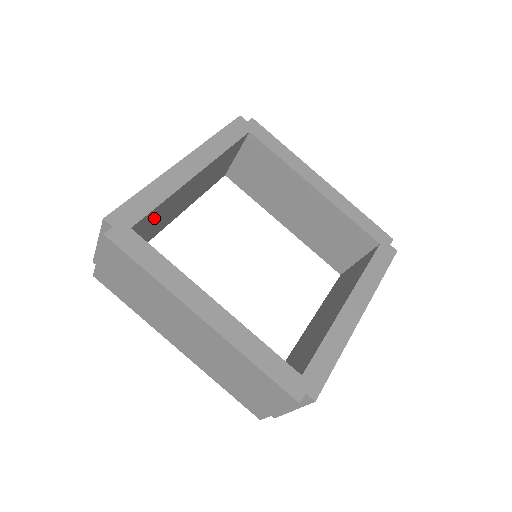
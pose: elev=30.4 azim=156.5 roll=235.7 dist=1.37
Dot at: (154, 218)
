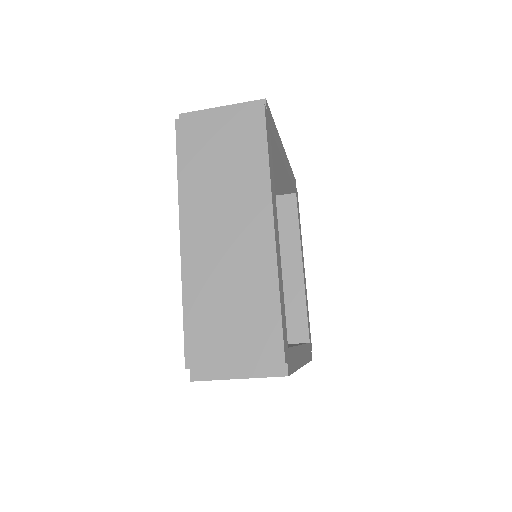
Dot at: occluded
